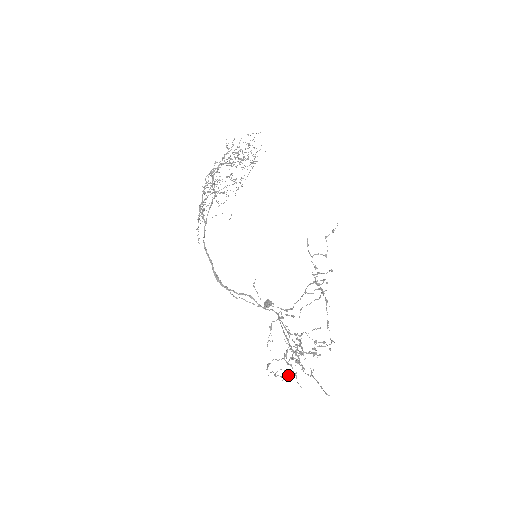
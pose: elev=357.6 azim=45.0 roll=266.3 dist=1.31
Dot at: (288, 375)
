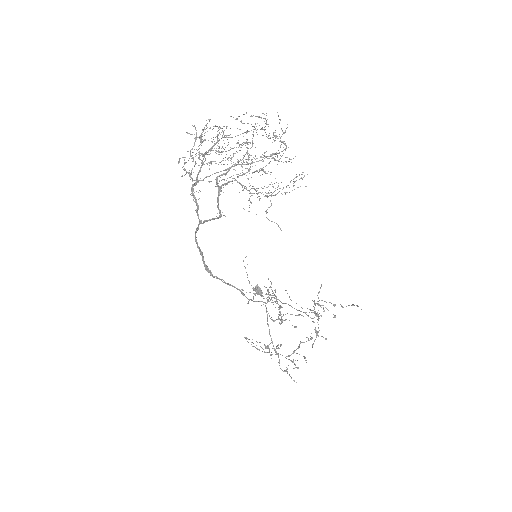
Dot at: (264, 352)
